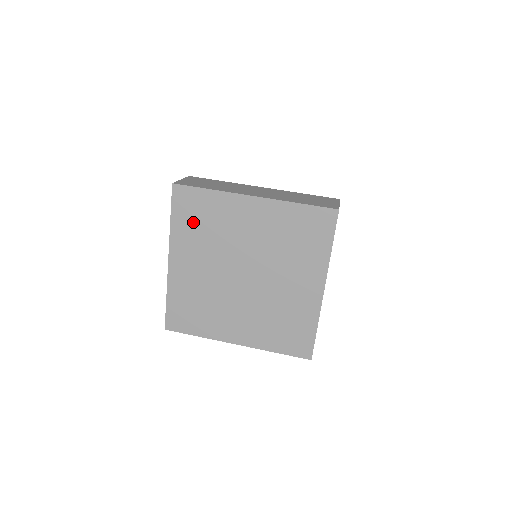
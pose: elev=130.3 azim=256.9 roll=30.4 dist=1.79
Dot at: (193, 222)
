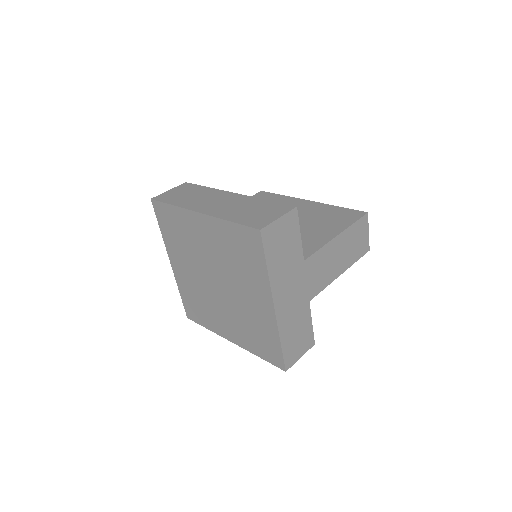
Dot at: (172, 233)
